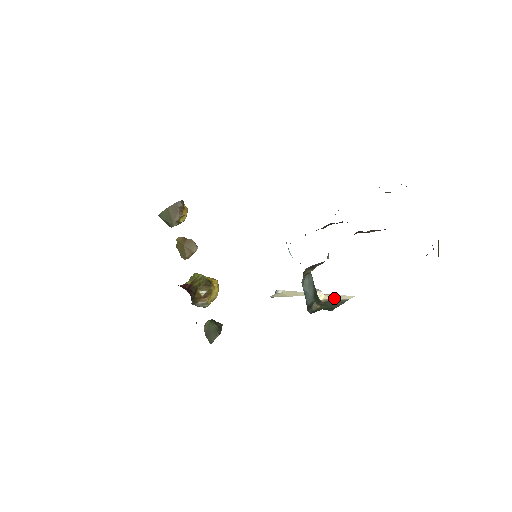
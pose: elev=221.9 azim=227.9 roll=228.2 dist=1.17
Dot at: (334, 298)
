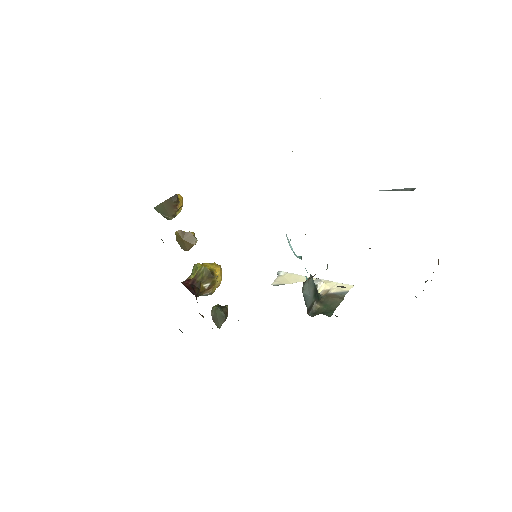
Dot at: (334, 288)
